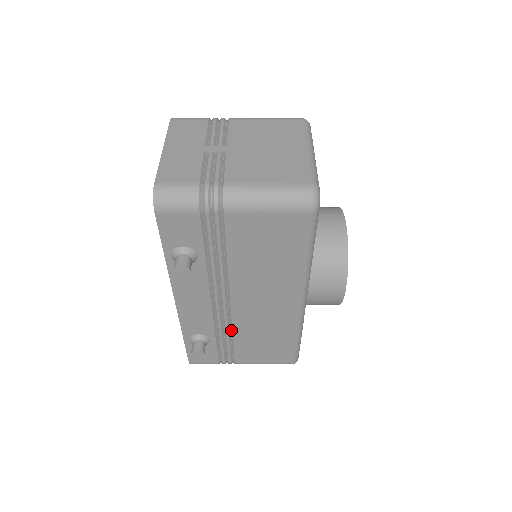
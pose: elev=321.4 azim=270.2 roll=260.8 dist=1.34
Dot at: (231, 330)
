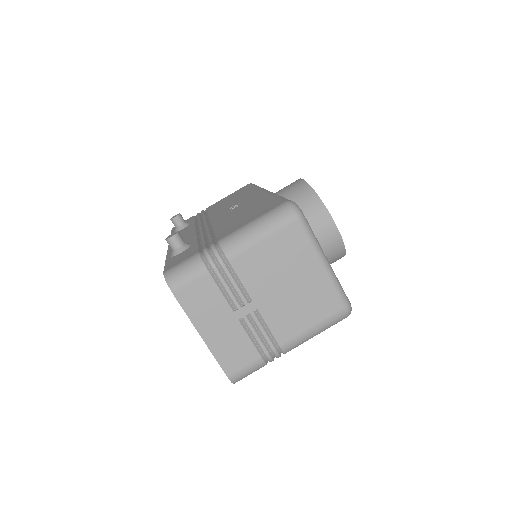
Dot at: occluded
